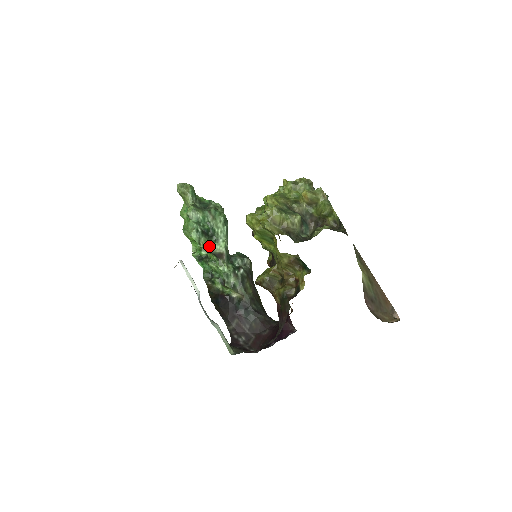
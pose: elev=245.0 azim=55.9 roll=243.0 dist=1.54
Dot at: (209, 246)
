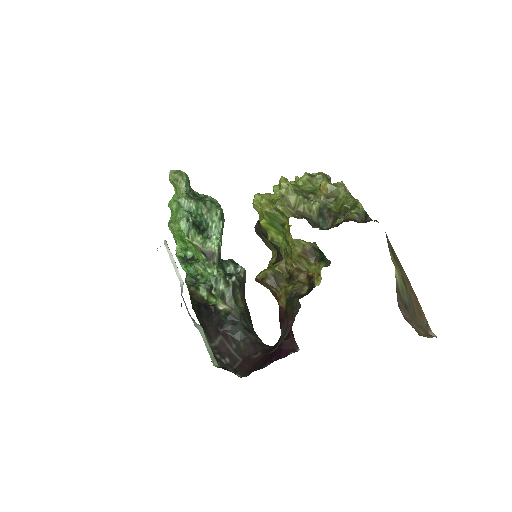
Dot at: (199, 241)
